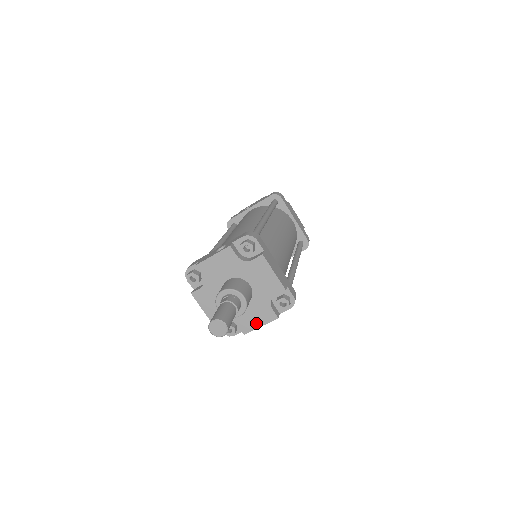
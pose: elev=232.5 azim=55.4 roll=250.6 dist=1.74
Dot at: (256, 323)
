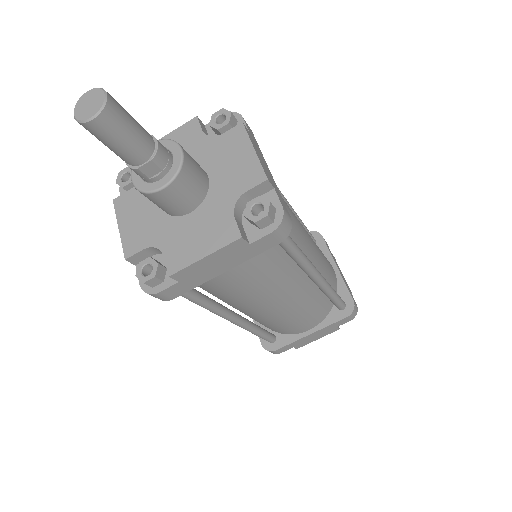
Dot at: (198, 250)
